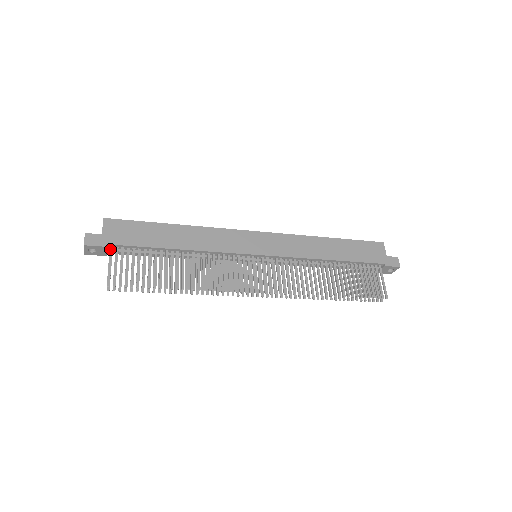
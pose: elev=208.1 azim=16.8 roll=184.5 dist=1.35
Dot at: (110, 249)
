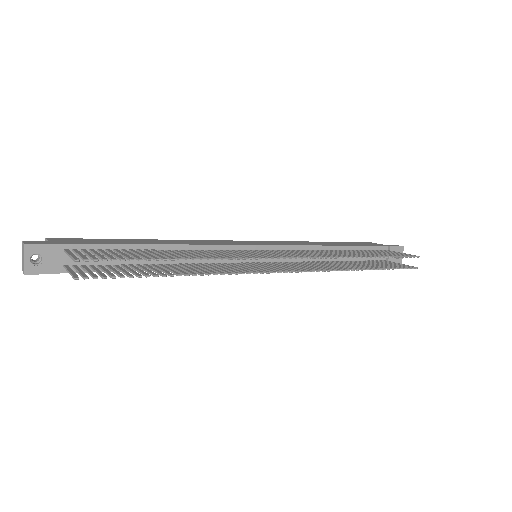
Dot at: (65, 250)
